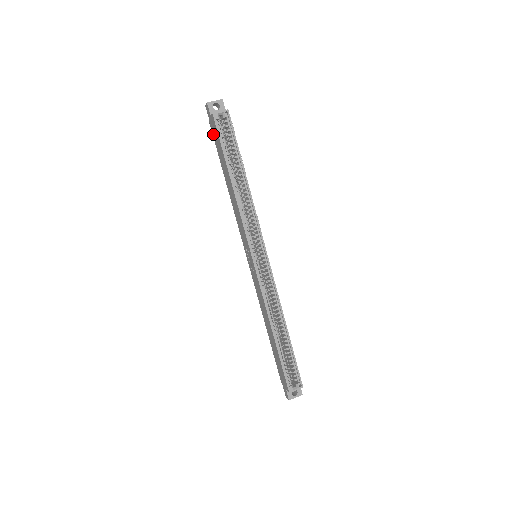
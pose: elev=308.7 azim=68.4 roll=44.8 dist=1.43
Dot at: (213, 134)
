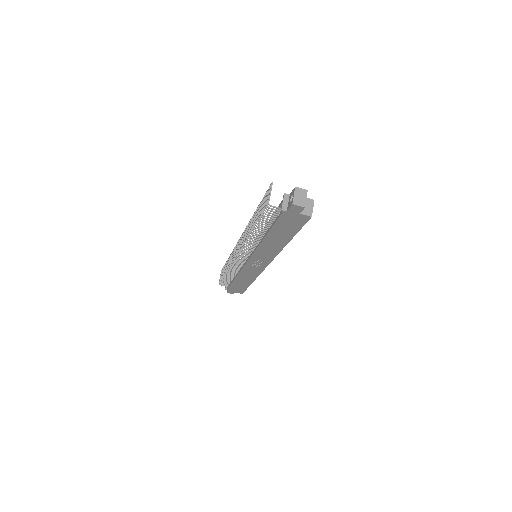
Dot at: (283, 218)
